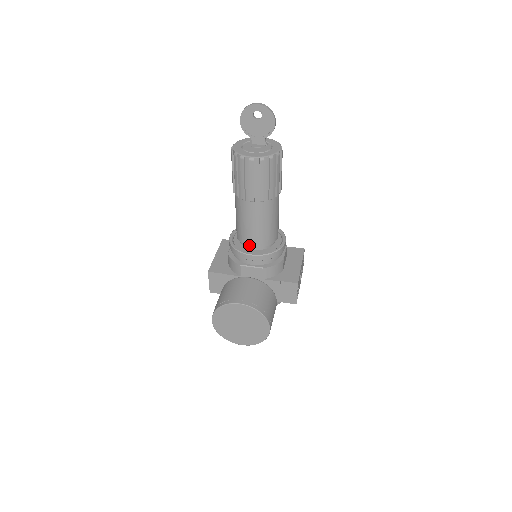
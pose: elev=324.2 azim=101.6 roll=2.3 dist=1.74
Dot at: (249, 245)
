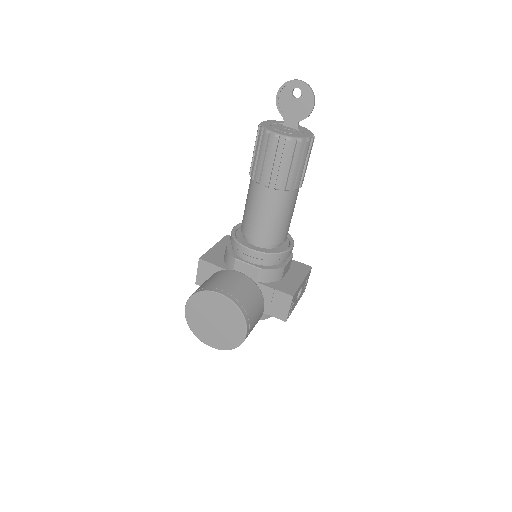
Dot at: (251, 238)
